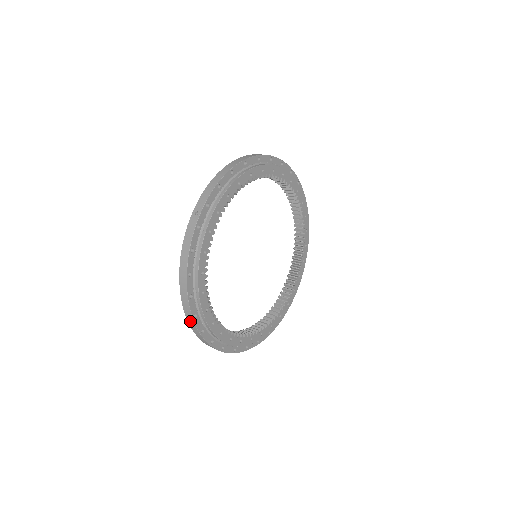
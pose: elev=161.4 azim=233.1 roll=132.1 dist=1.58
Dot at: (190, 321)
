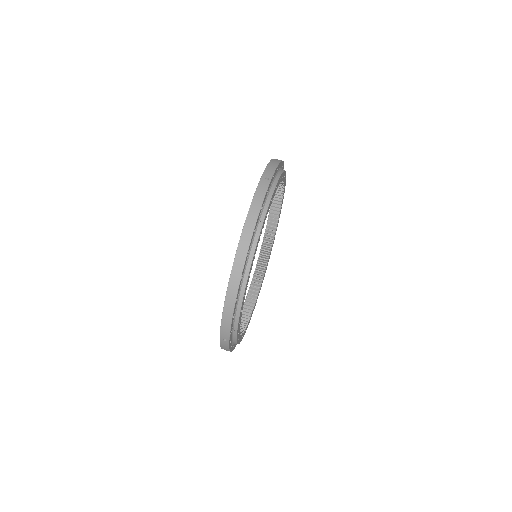
Dot at: occluded
